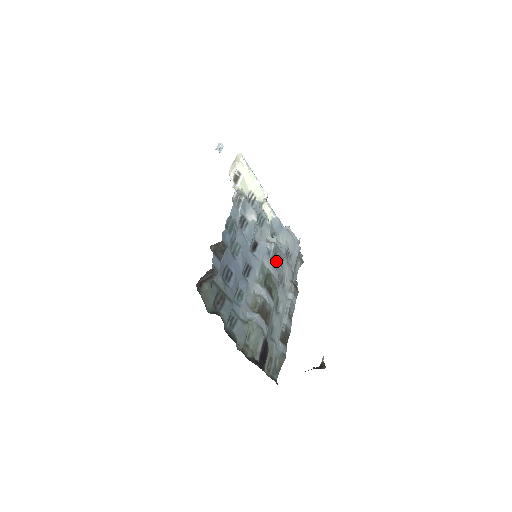
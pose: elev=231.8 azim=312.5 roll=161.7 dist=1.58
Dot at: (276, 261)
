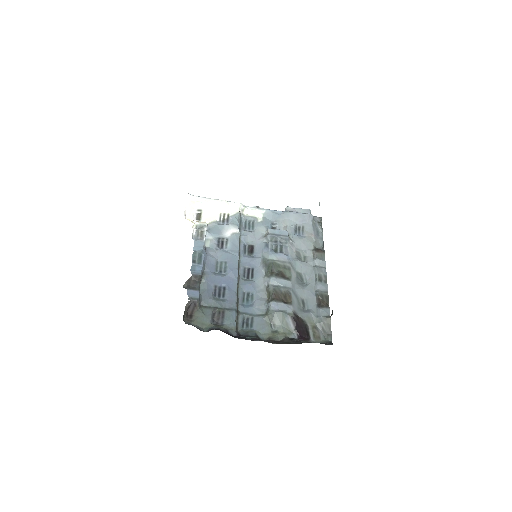
Dot at: (279, 246)
